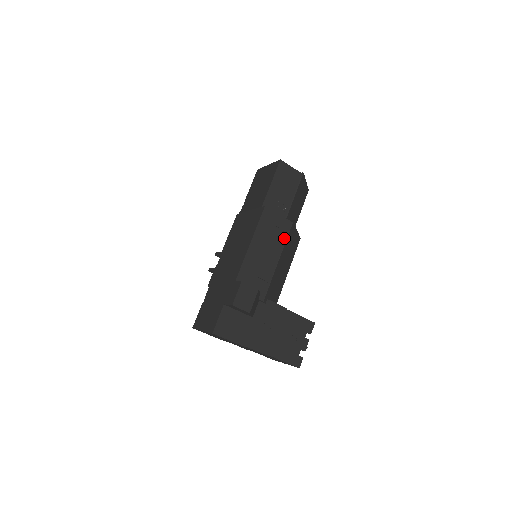
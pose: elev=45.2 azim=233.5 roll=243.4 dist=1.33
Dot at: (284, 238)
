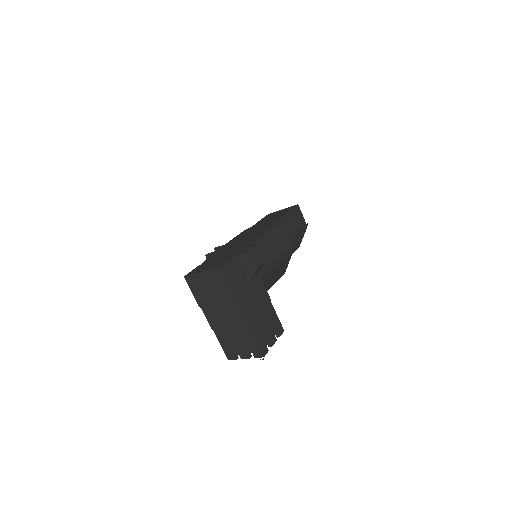
Dot at: (287, 249)
